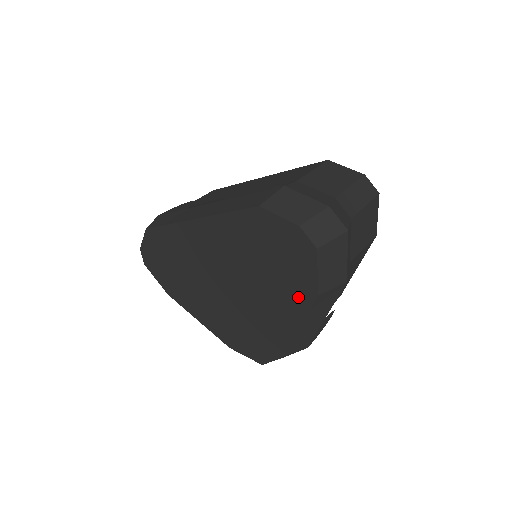
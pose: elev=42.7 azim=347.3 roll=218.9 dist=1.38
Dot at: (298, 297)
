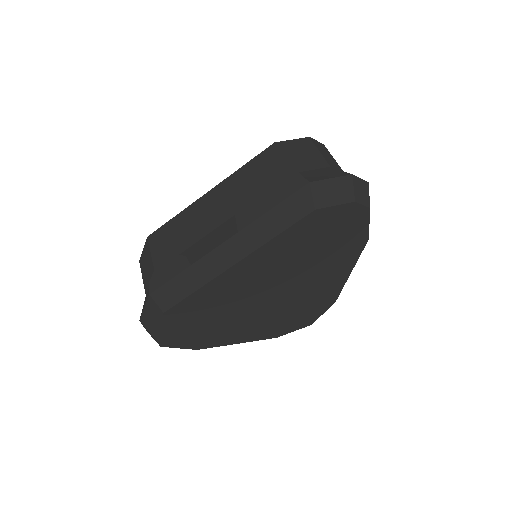
Dot at: (351, 252)
